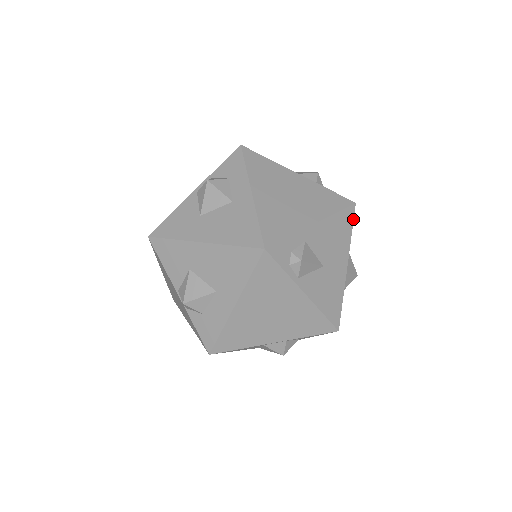
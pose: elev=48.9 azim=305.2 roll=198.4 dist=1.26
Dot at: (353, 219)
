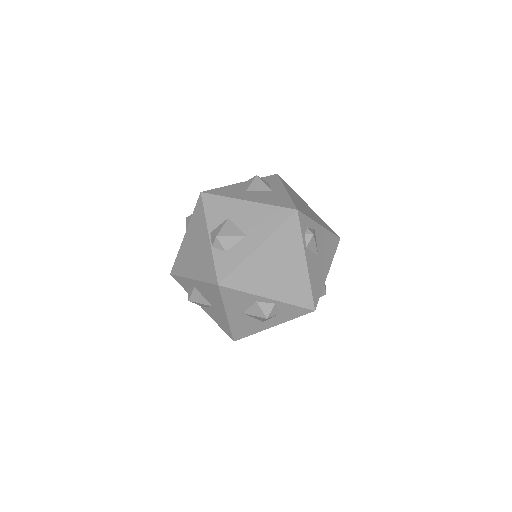
Dot at: (337, 246)
